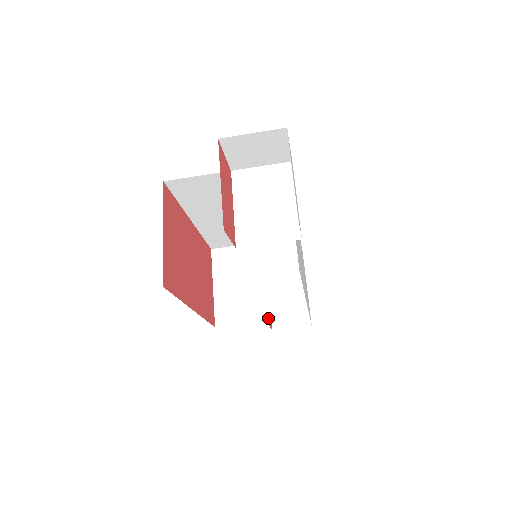
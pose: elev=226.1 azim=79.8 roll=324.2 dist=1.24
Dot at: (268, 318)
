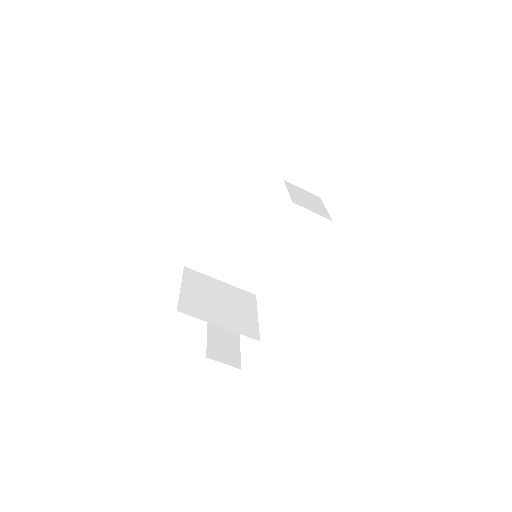
Dot at: (226, 326)
